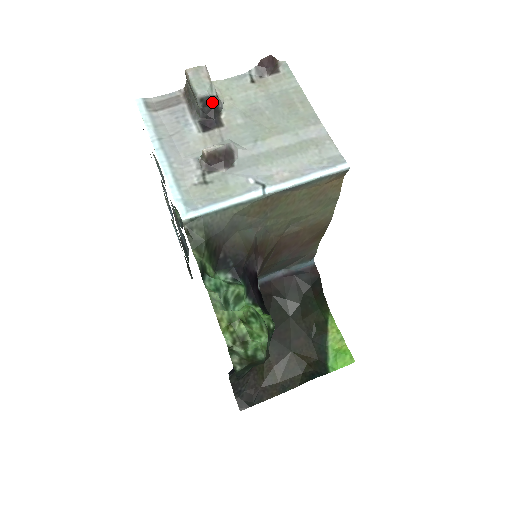
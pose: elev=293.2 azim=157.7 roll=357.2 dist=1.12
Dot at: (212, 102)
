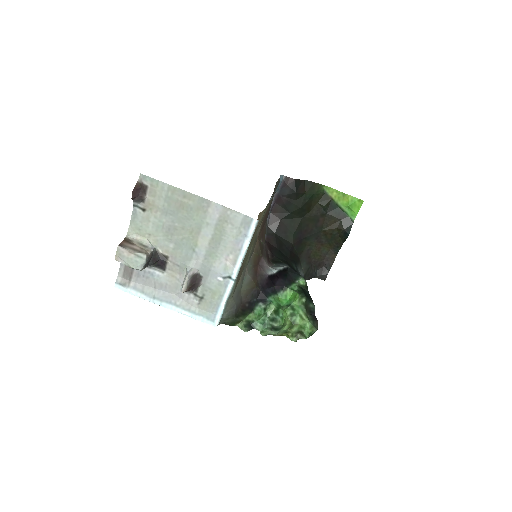
Dot at: (149, 259)
